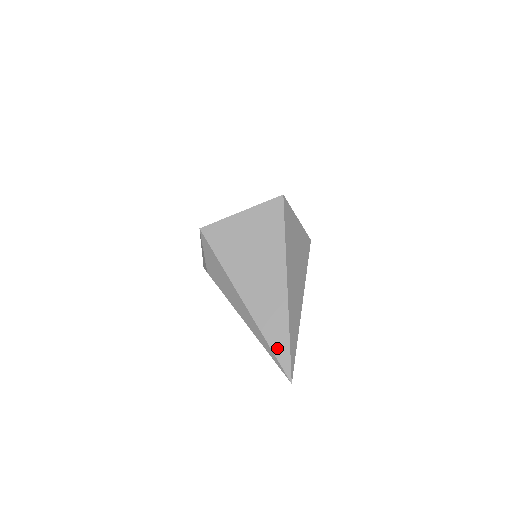
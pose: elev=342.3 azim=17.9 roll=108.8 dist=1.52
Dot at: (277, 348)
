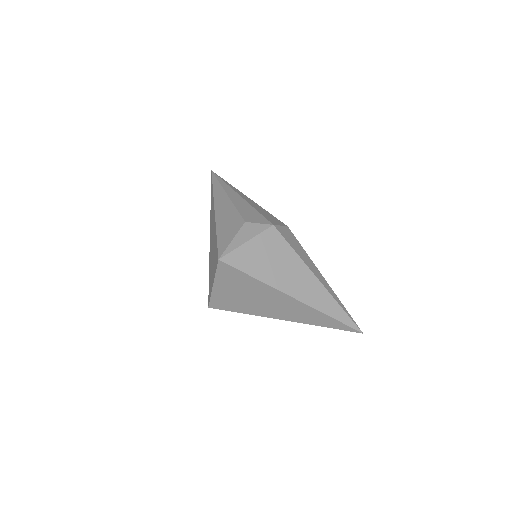
Dot at: (332, 326)
